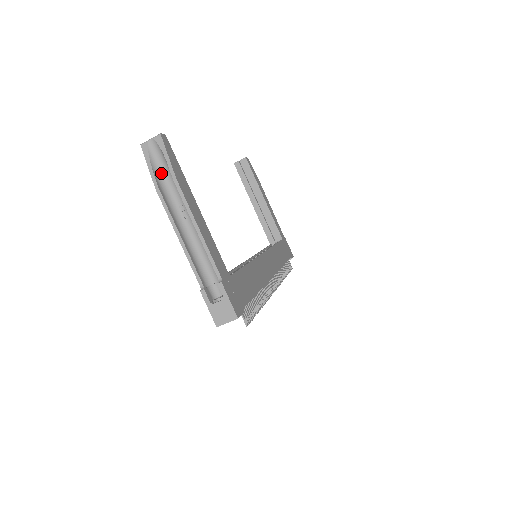
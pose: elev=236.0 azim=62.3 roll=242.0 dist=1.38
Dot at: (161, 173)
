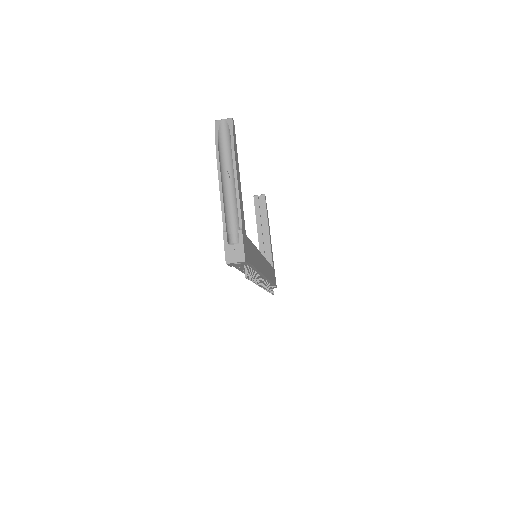
Dot at: (223, 144)
